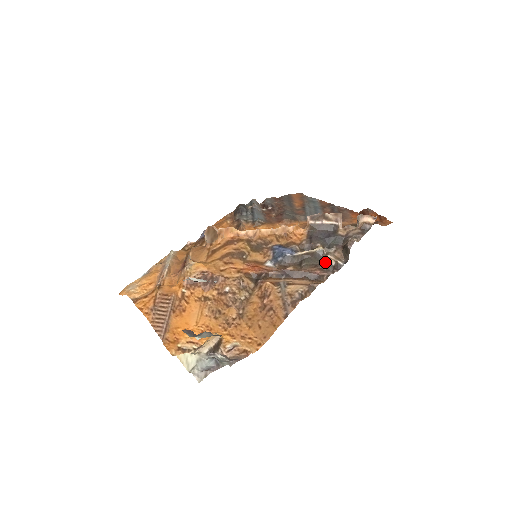
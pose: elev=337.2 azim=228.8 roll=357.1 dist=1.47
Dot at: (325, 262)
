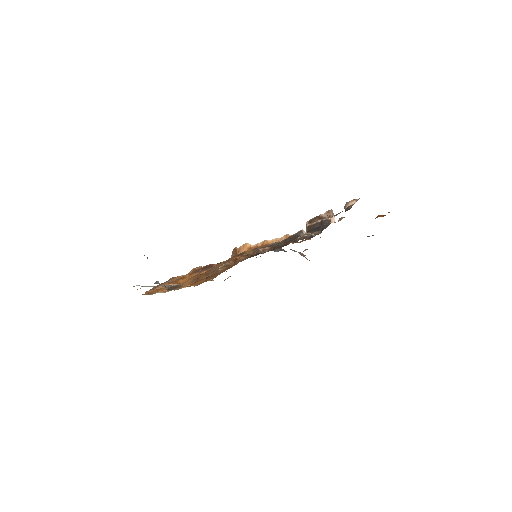
Dot at: (300, 237)
